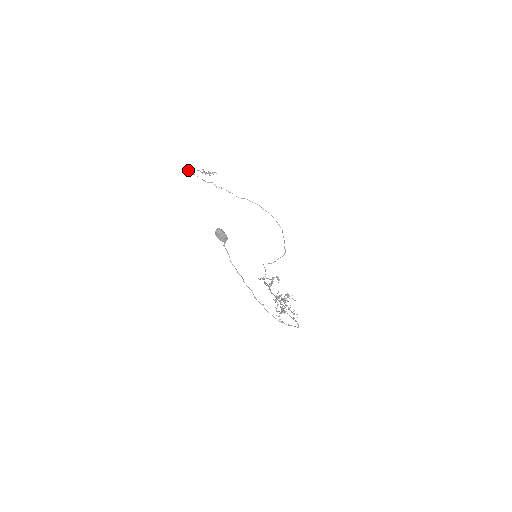
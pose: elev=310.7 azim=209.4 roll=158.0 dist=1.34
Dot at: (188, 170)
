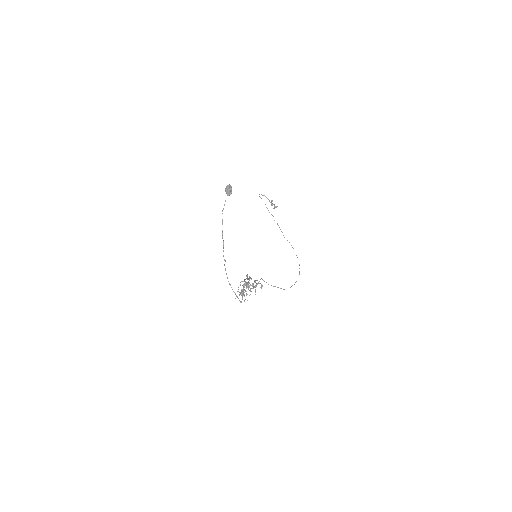
Dot at: (261, 194)
